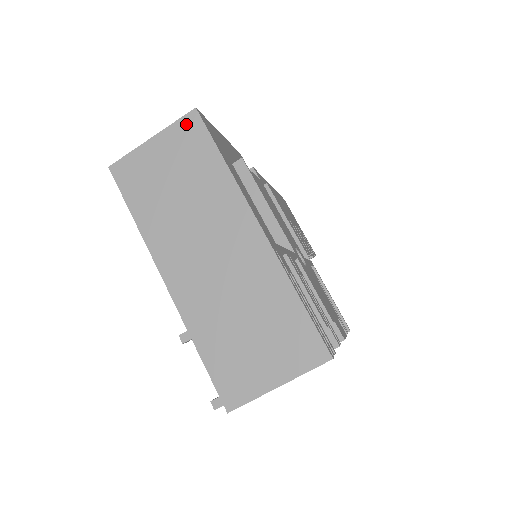
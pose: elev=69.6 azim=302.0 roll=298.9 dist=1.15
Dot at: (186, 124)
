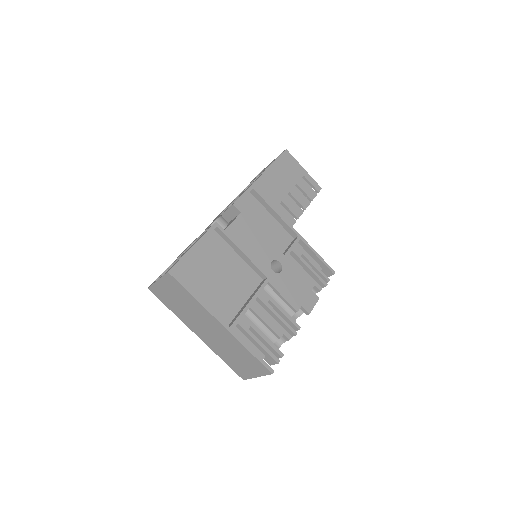
Dot at: (168, 278)
